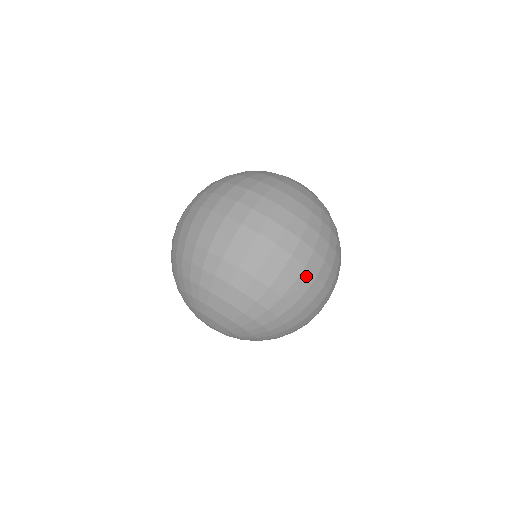
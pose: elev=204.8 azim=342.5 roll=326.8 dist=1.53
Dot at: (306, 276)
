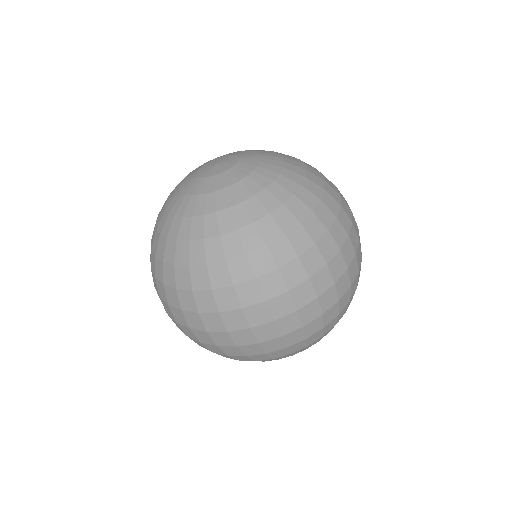
Dot at: occluded
